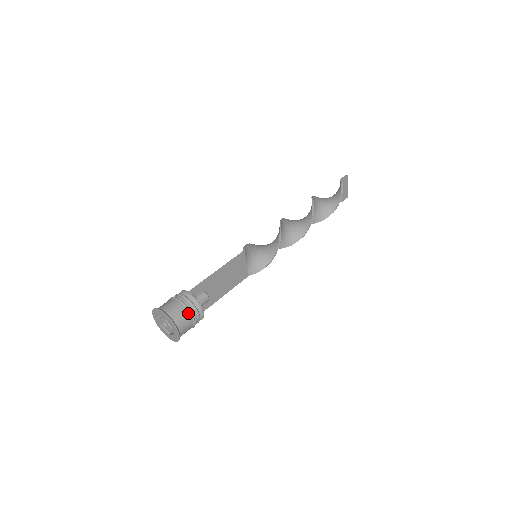
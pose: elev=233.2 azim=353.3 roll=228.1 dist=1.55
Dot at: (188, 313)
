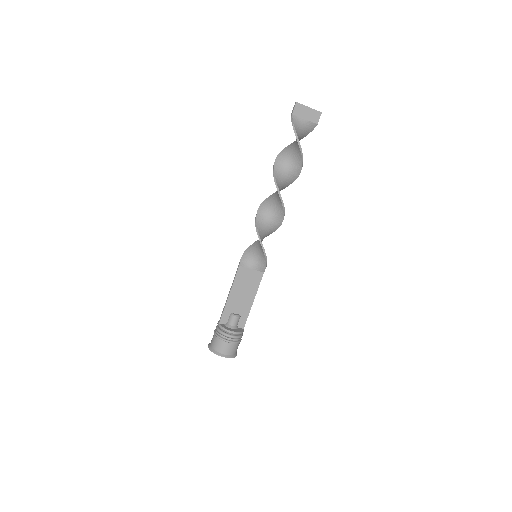
Dot at: (222, 341)
